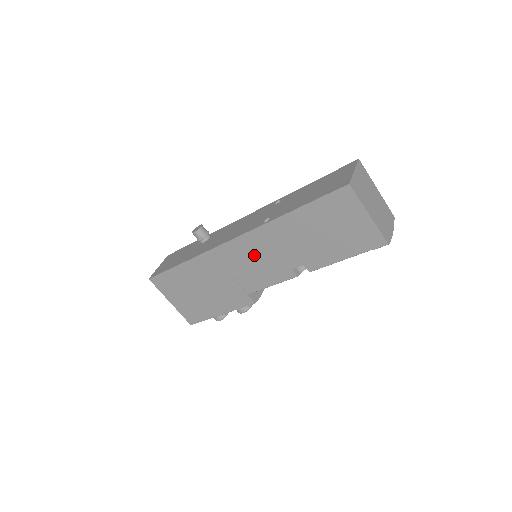
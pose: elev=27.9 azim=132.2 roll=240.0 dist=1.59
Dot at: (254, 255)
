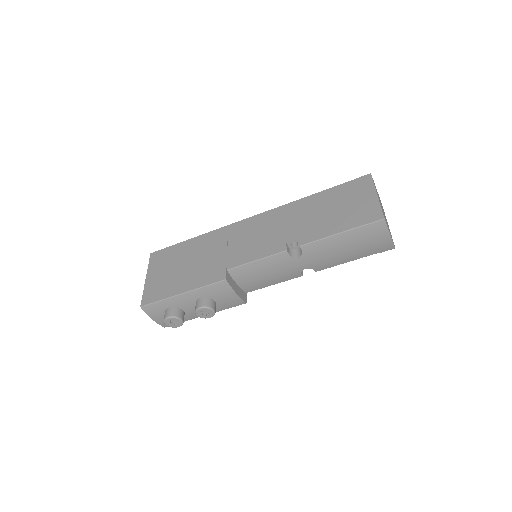
Dot at: (261, 230)
